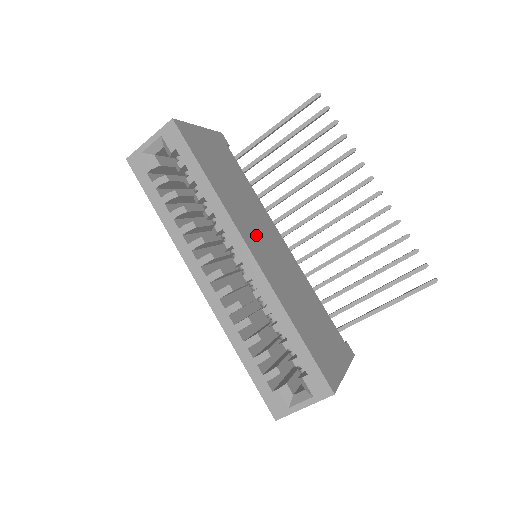
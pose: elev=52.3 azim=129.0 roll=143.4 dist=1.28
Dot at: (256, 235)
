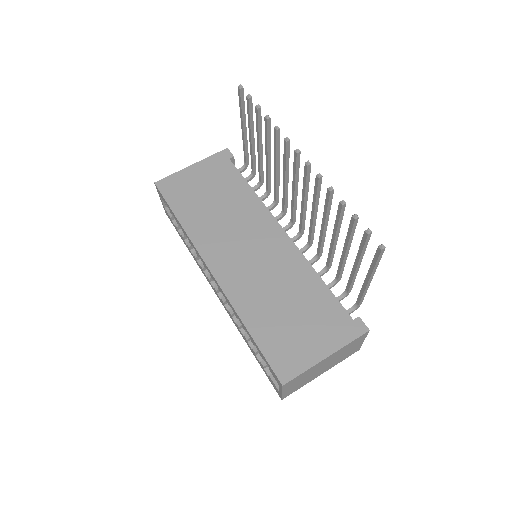
Dot at: (229, 247)
